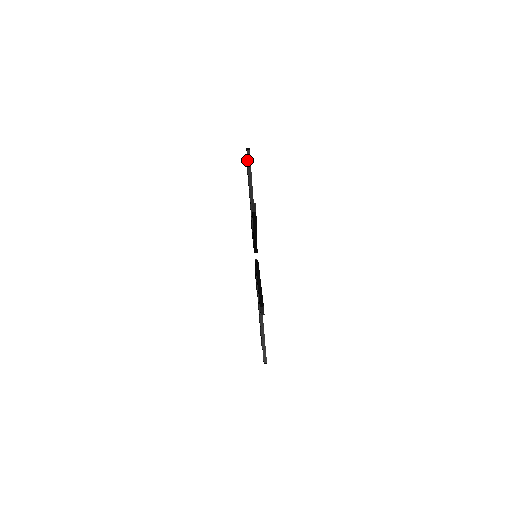
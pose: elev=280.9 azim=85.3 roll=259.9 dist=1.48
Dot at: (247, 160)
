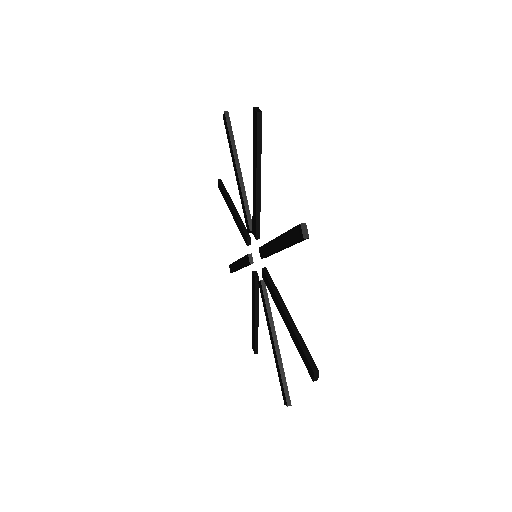
Dot at: (226, 124)
